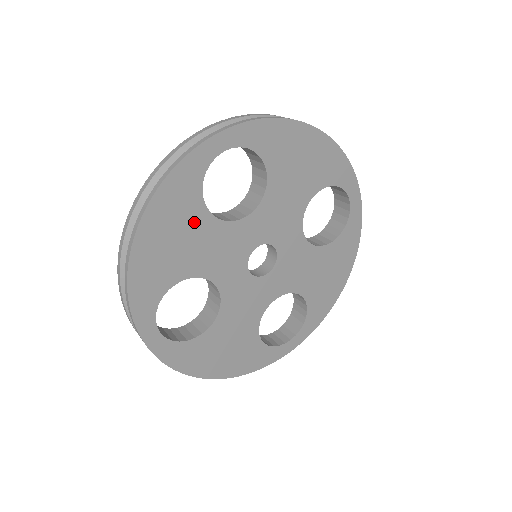
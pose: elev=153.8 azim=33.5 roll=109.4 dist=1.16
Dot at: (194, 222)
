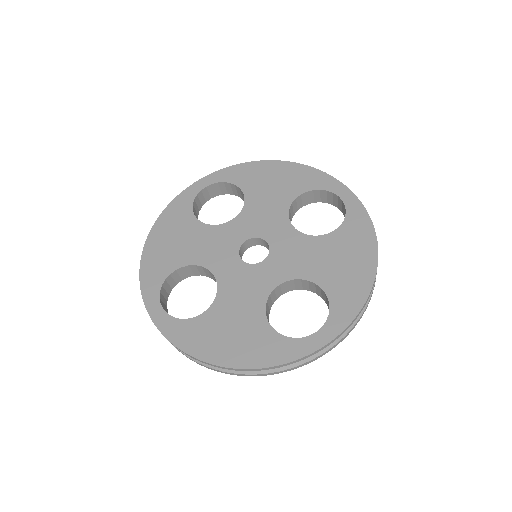
Dot at: (188, 228)
